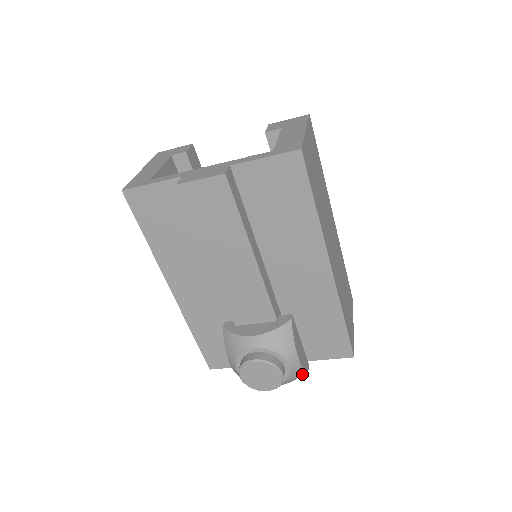
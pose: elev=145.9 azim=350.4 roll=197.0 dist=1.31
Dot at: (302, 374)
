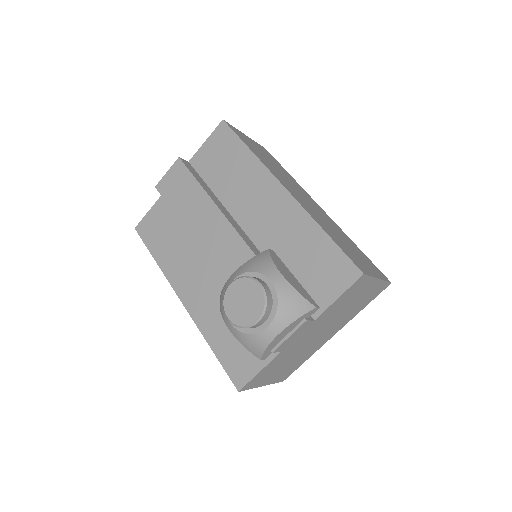
Dot at: (304, 307)
